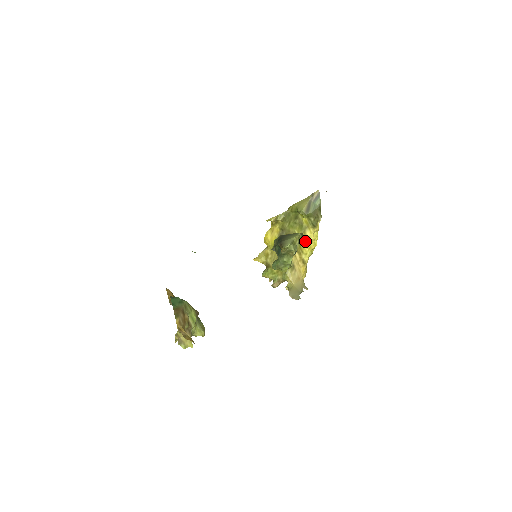
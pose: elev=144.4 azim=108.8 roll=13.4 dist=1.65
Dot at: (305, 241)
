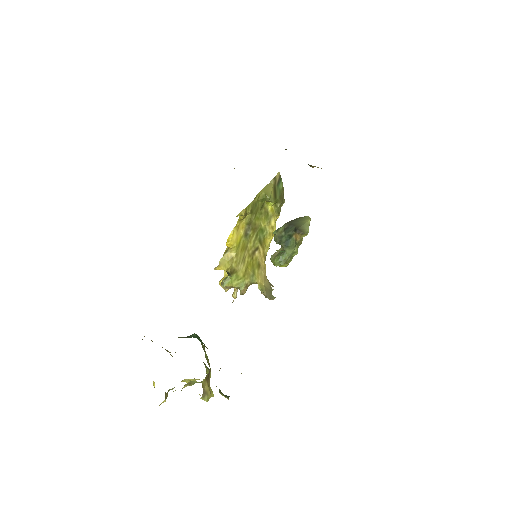
Dot at: (269, 232)
